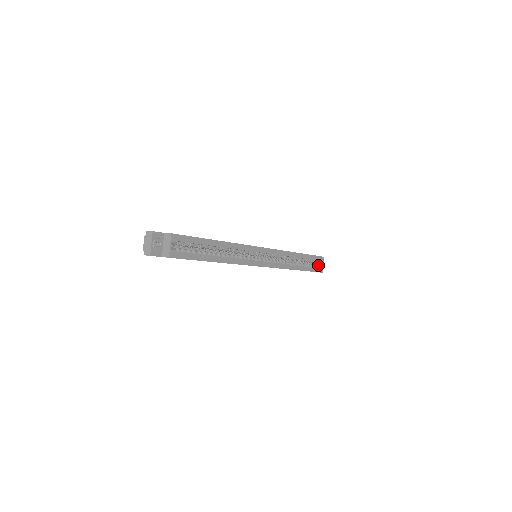
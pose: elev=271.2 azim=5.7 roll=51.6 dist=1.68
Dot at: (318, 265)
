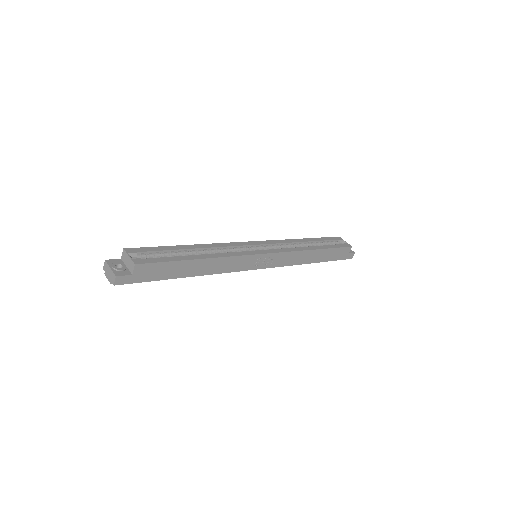
Dot at: occluded
